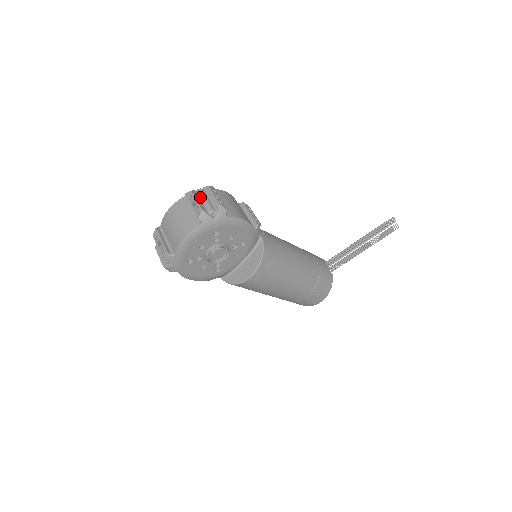
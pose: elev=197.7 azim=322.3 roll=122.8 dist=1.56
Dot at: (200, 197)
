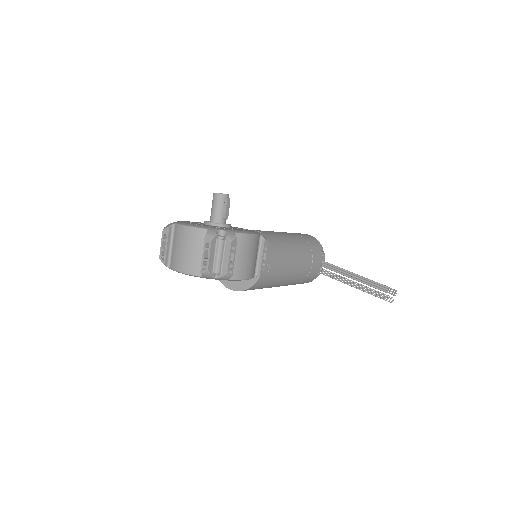
Dot at: (216, 248)
